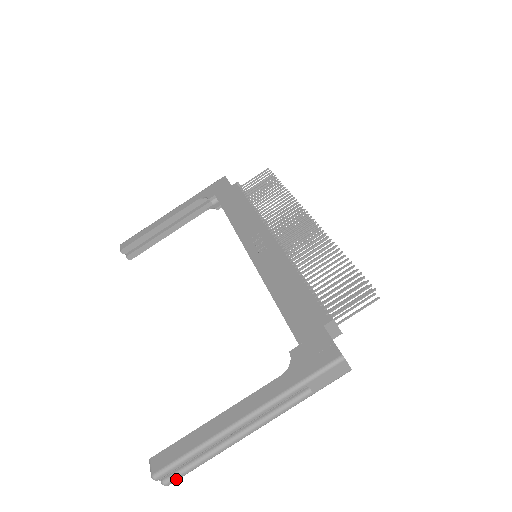
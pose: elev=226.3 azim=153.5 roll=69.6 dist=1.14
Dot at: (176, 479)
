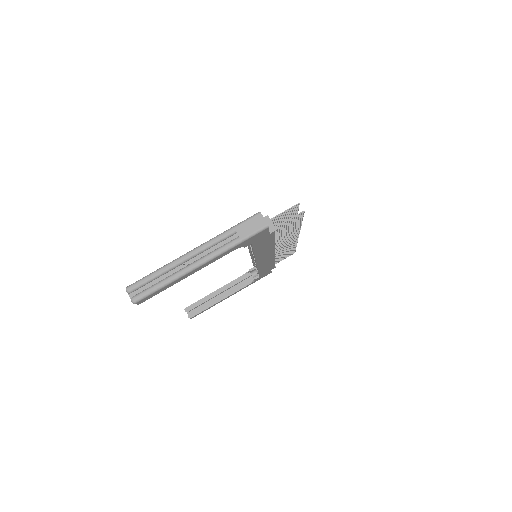
Dot at: (140, 296)
